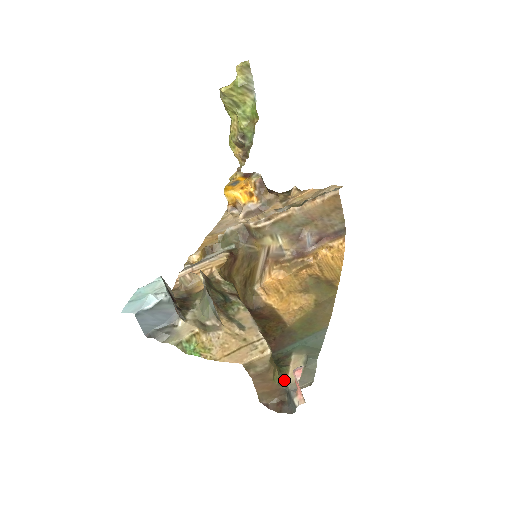
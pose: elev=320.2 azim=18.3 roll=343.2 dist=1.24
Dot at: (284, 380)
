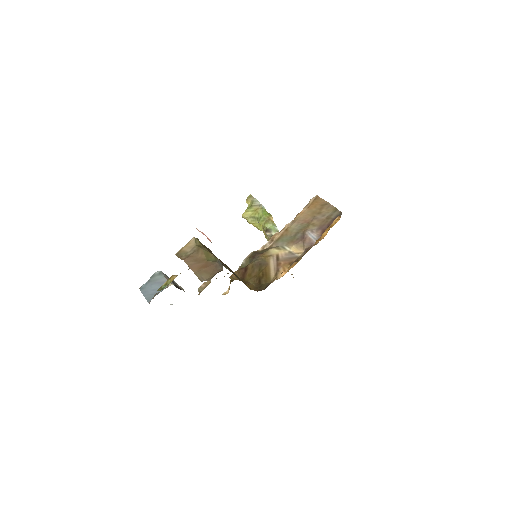
Dot at: occluded
